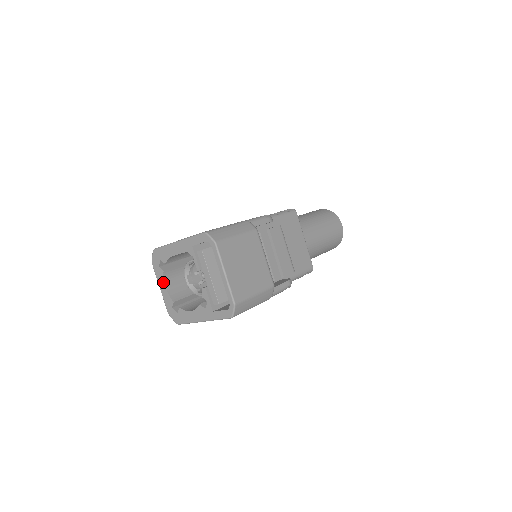
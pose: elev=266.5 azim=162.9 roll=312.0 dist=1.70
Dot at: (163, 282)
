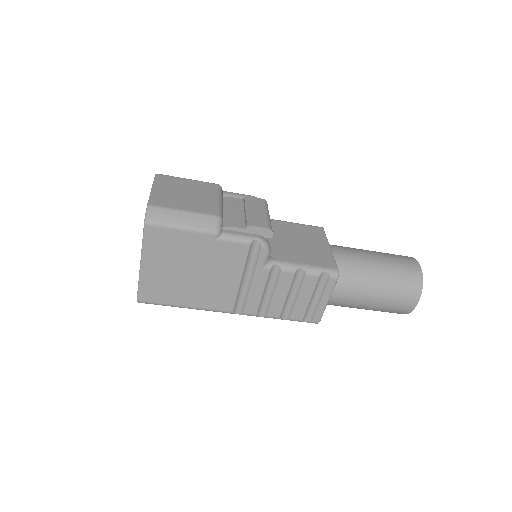
Dot at: occluded
